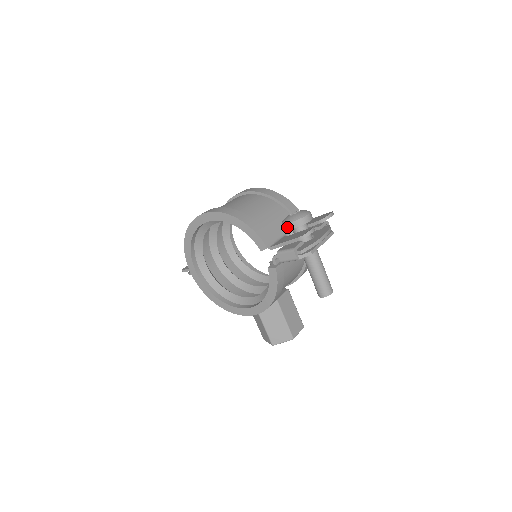
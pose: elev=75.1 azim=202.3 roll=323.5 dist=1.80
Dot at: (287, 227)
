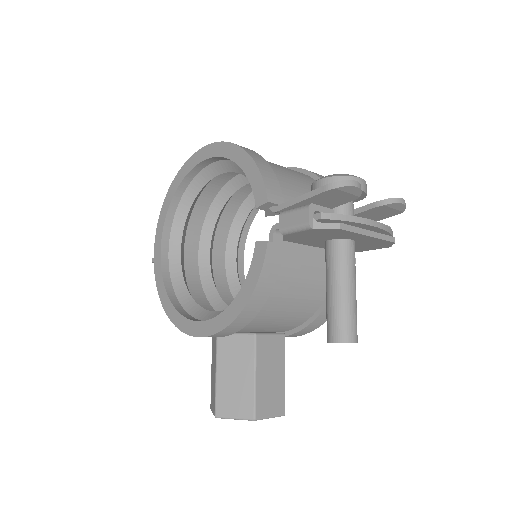
Dot at: (316, 187)
